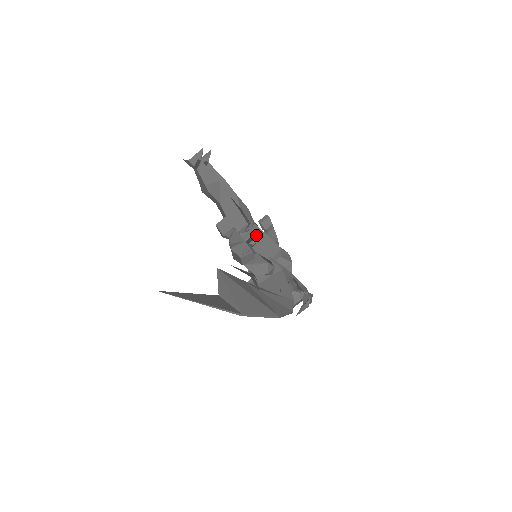
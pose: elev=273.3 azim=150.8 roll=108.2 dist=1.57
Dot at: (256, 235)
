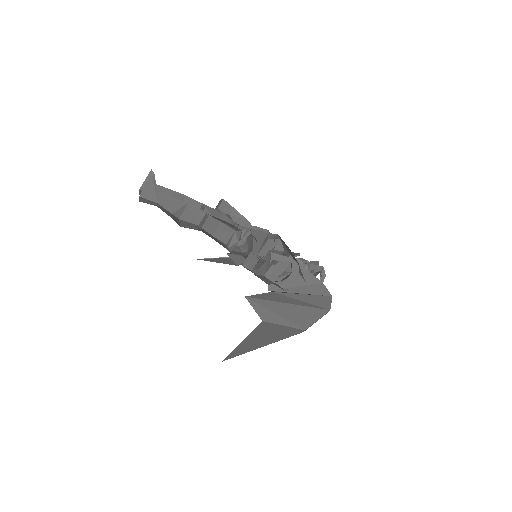
Dot at: occluded
